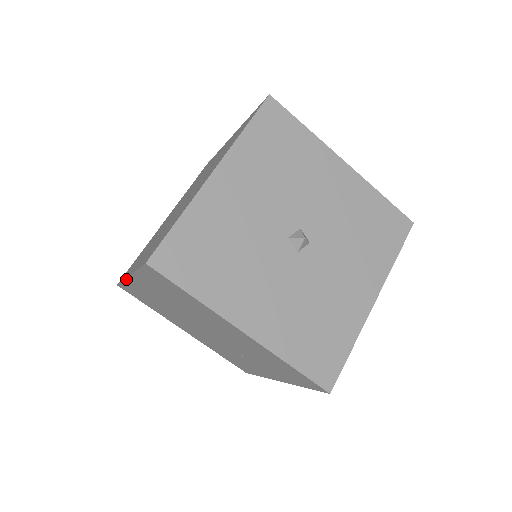
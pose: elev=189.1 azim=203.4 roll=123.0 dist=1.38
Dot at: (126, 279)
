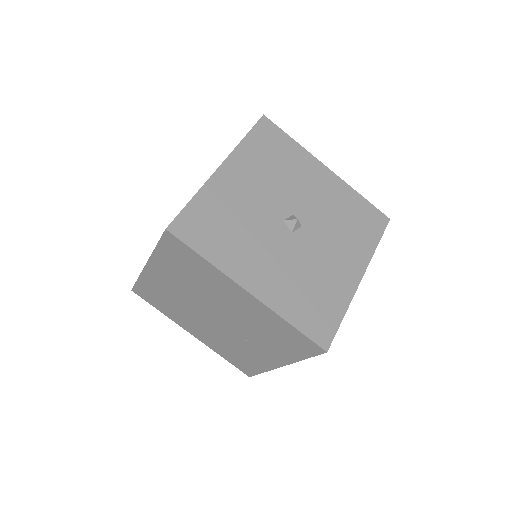
Dot at: (142, 271)
